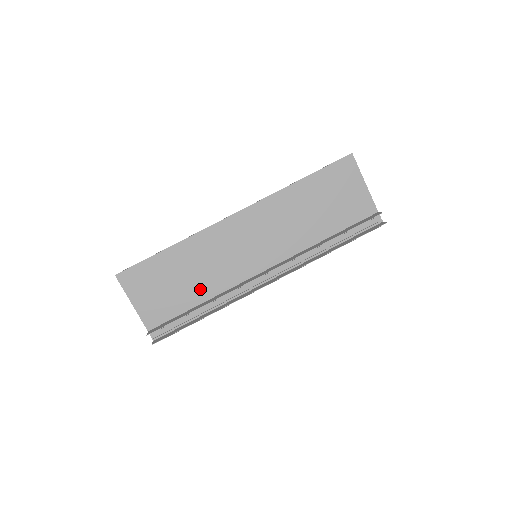
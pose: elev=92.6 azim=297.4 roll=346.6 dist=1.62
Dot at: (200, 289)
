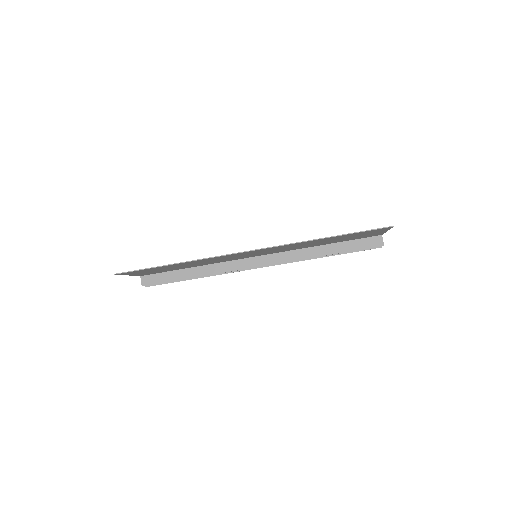
Dot at: (195, 265)
